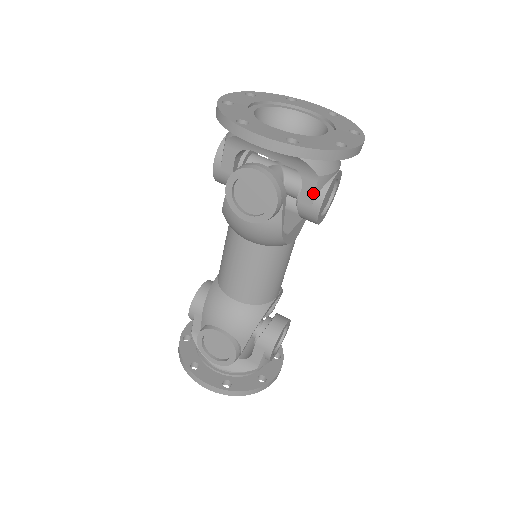
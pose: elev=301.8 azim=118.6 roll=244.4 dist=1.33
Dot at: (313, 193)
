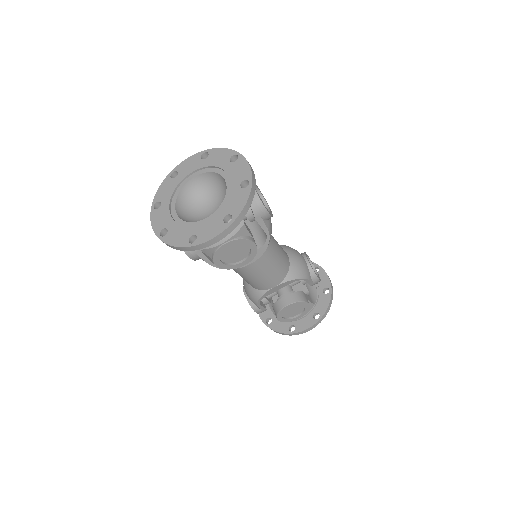
Dot at: (208, 255)
